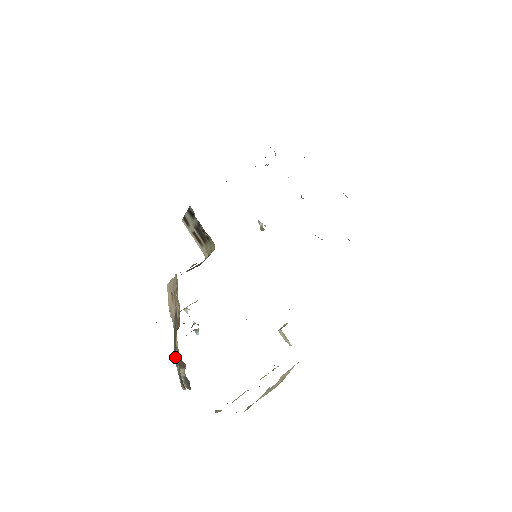
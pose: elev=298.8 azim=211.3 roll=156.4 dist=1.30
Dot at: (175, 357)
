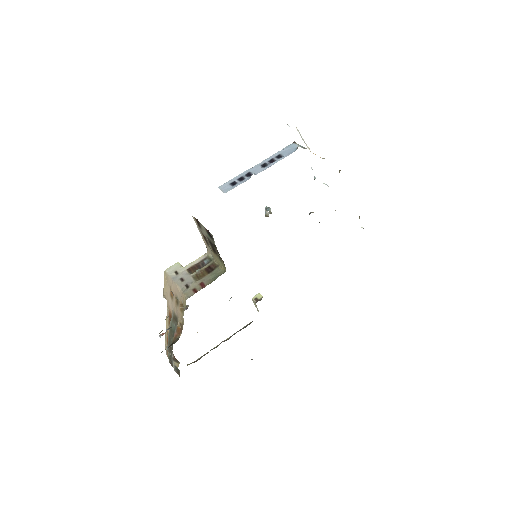
Dot at: (168, 345)
